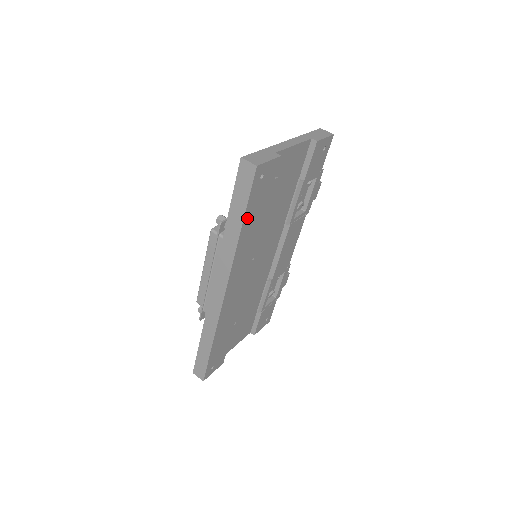
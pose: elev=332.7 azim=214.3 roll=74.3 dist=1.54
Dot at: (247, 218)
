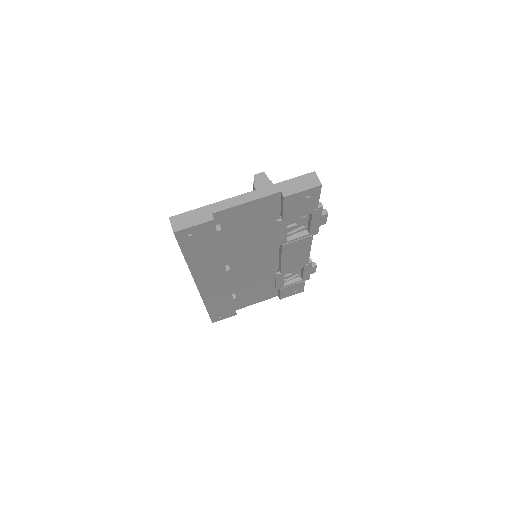
Dot at: (190, 255)
